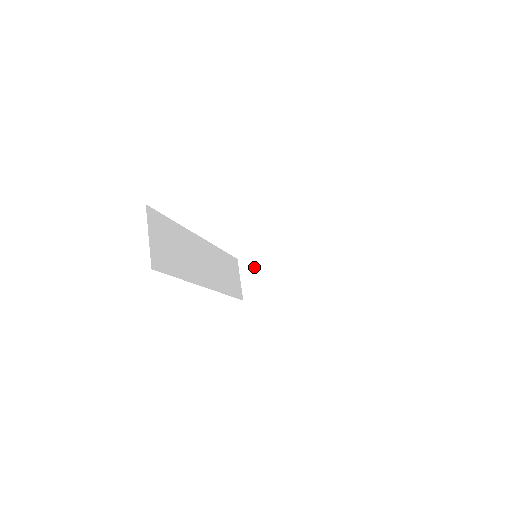
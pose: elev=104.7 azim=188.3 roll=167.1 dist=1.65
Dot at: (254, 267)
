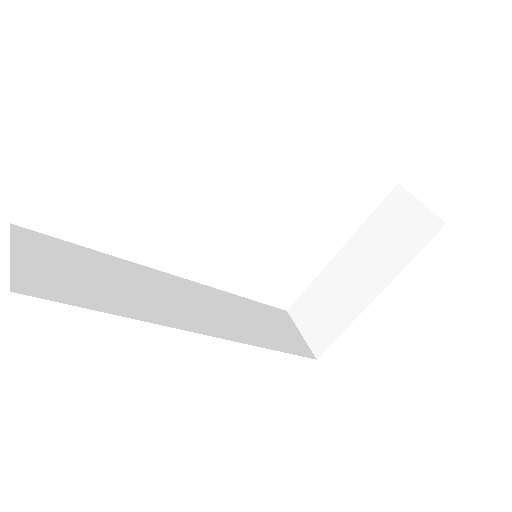
Dot at: (309, 307)
